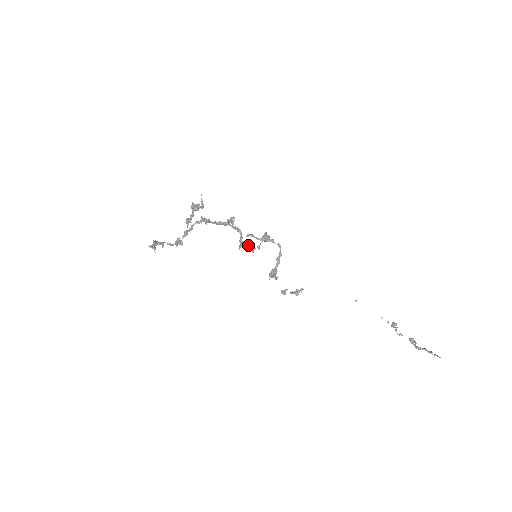
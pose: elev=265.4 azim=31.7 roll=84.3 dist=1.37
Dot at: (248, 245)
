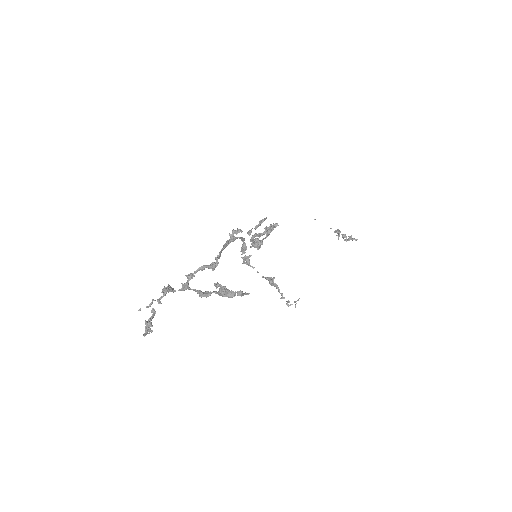
Dot at: (270, 283)
